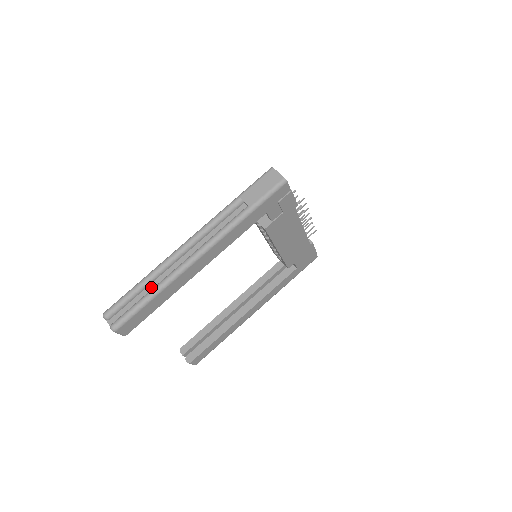
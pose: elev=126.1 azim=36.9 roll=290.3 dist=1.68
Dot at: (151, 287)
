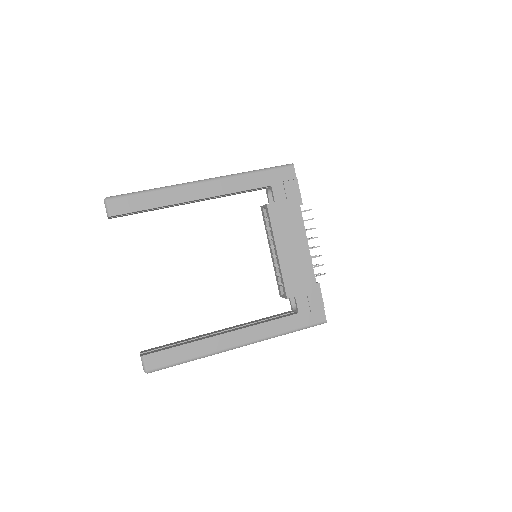
Dot at: occluded
